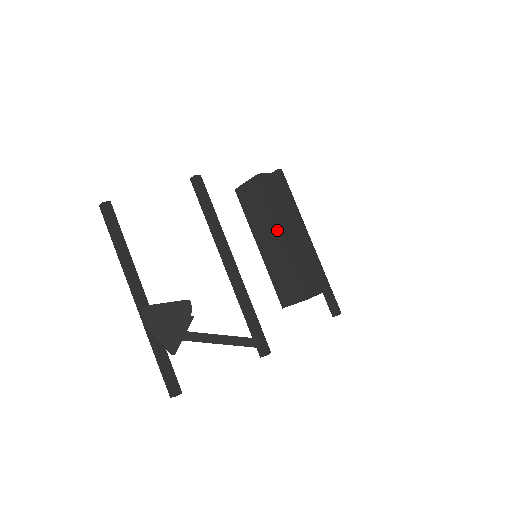
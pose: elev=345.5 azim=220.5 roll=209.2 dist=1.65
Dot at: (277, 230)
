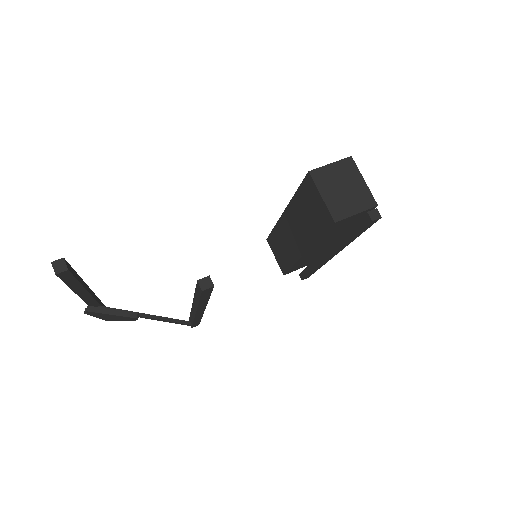
Dot at: (305, 246)
